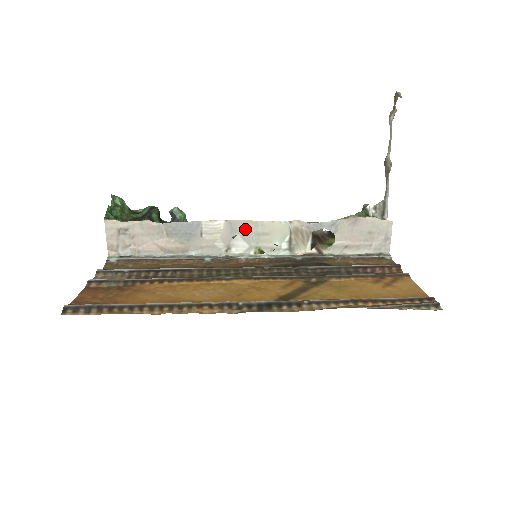
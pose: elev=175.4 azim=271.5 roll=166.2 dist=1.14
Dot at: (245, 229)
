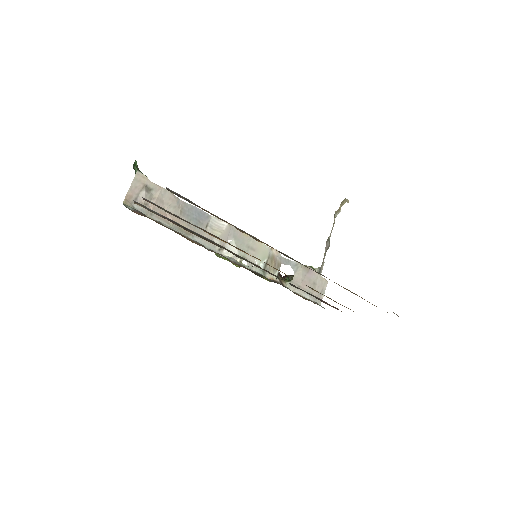
Dot at: (240, 238)
